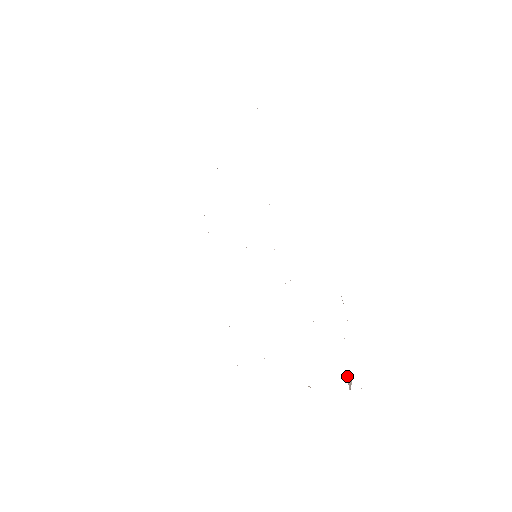
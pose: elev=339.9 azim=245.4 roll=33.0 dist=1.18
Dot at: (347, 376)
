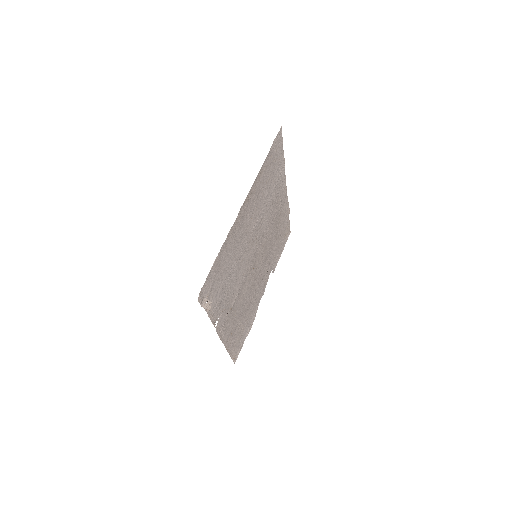
Dot at: (205, 298)
